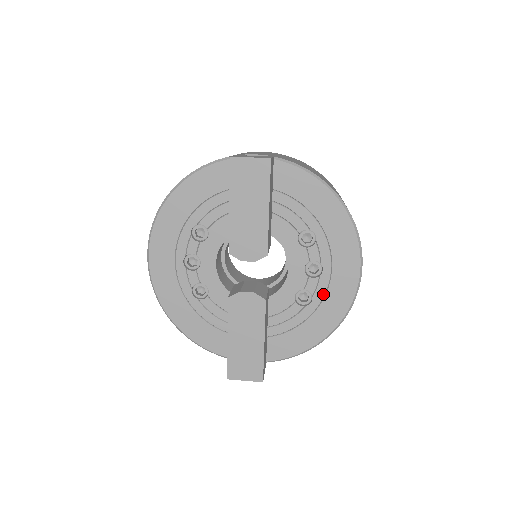
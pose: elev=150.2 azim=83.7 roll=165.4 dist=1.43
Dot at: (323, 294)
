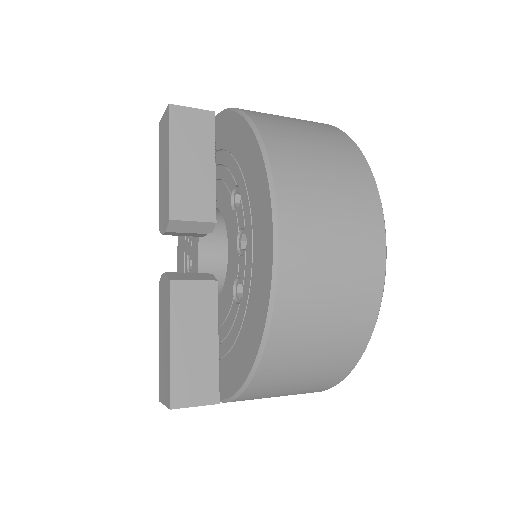
Dot at: (249, 280)
